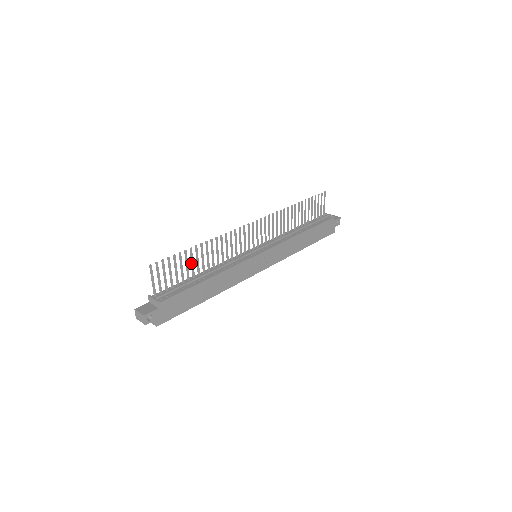
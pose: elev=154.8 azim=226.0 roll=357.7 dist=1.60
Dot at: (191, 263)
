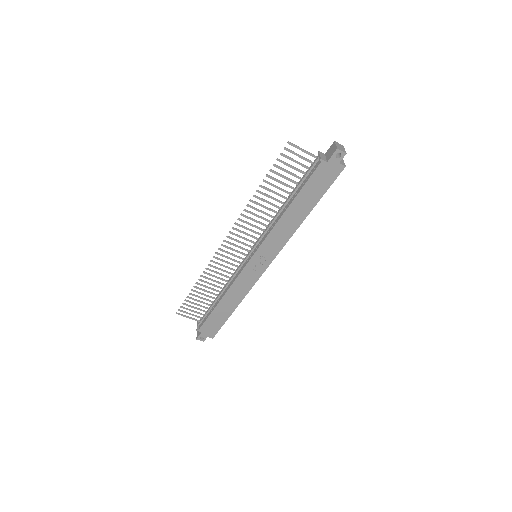
Dot at: occluded
